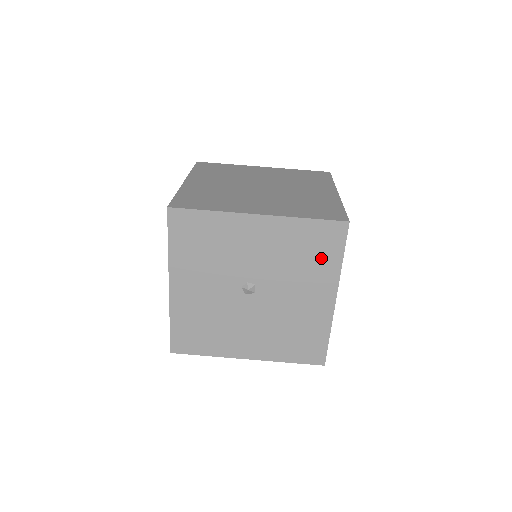
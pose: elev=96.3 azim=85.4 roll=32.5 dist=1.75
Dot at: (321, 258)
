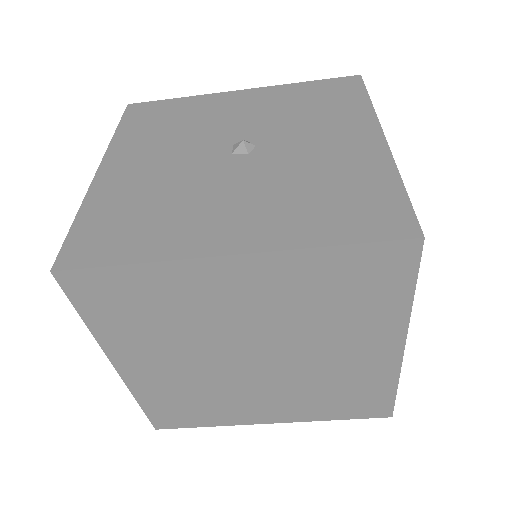
Dot at: occluded
